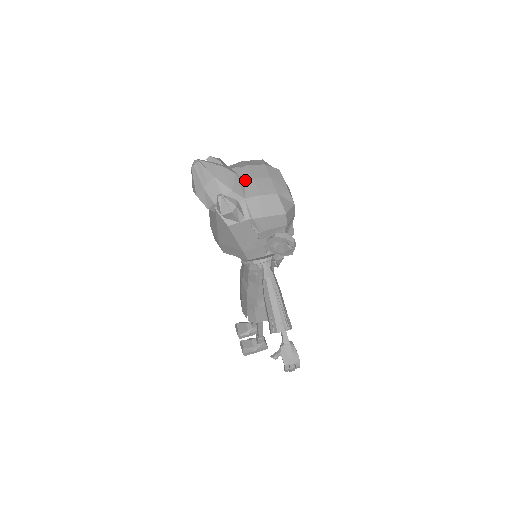
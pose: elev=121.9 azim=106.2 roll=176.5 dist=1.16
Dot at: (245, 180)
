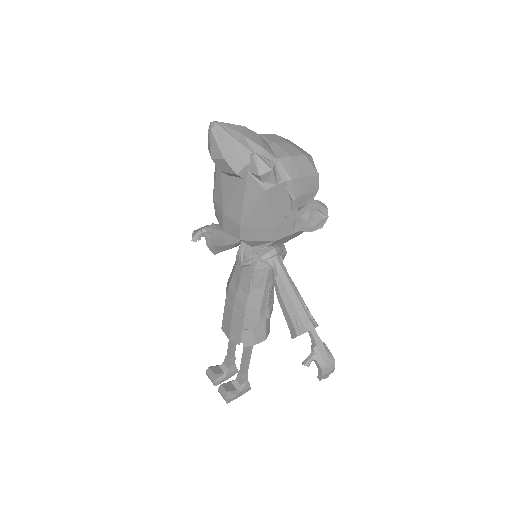
Dot at: (268, 144)
